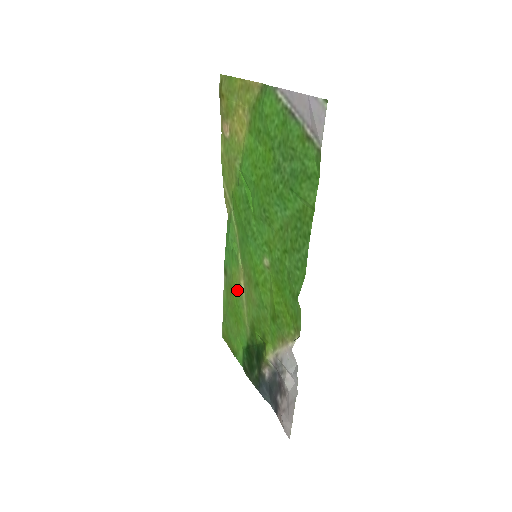
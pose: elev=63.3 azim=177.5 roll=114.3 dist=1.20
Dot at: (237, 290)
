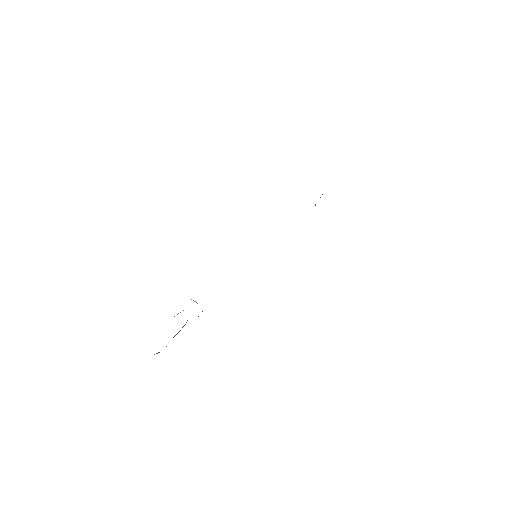
Dot at: occluded
